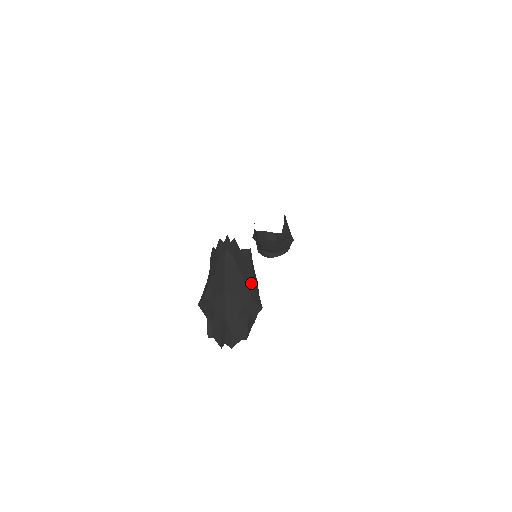
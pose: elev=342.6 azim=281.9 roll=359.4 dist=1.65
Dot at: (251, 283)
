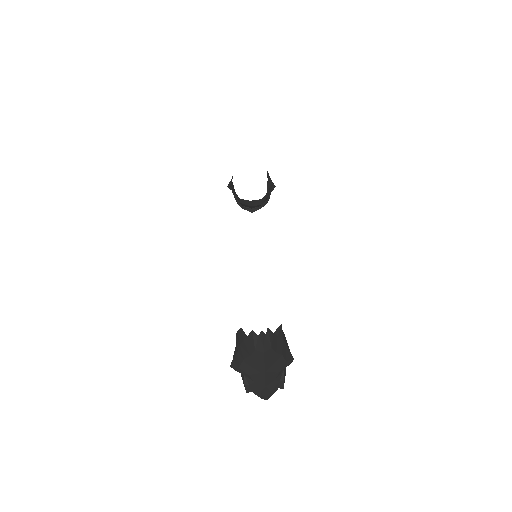
Dot at: (284, 350)
